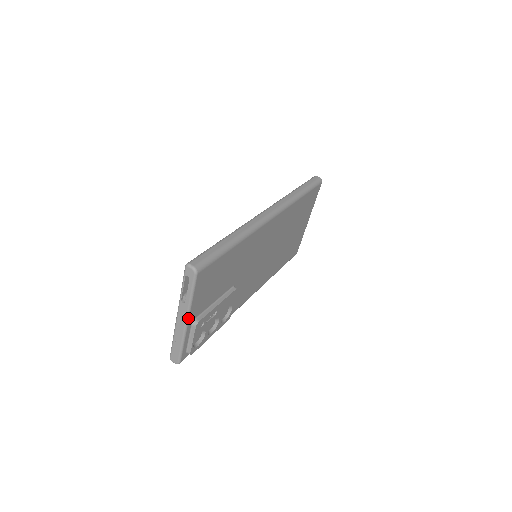
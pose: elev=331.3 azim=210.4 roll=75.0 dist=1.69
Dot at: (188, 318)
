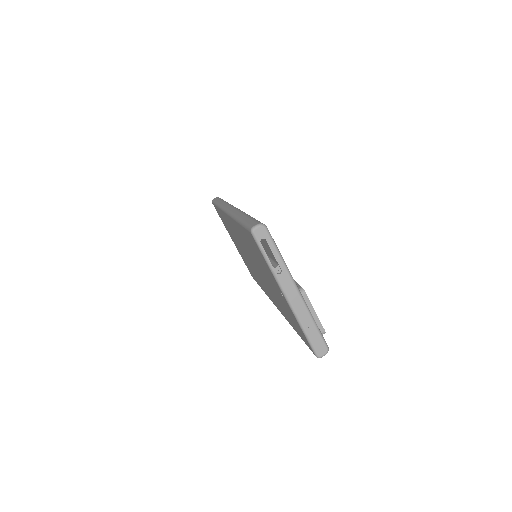
Dot at: (296, 285)
